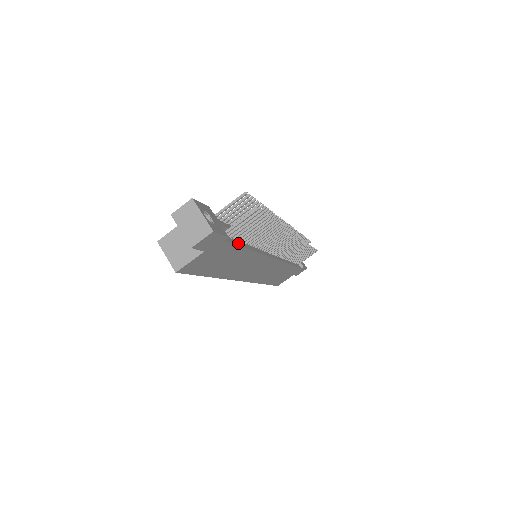
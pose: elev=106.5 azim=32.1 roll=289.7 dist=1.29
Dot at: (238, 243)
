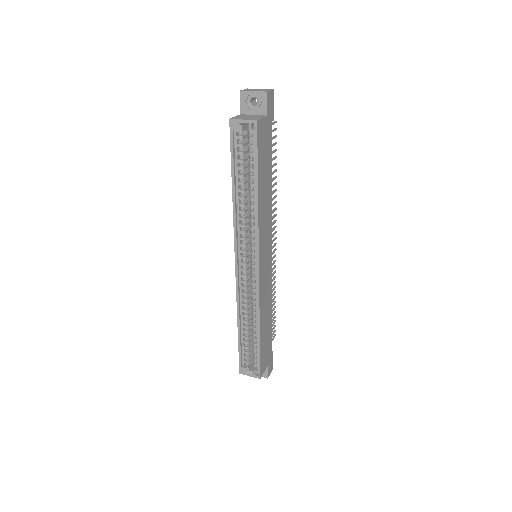
Dot at: occluded
